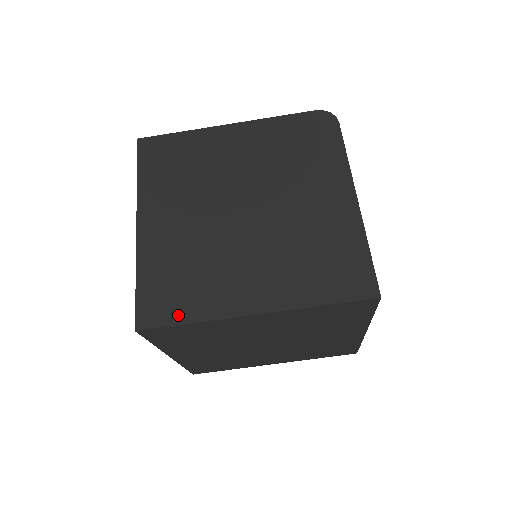
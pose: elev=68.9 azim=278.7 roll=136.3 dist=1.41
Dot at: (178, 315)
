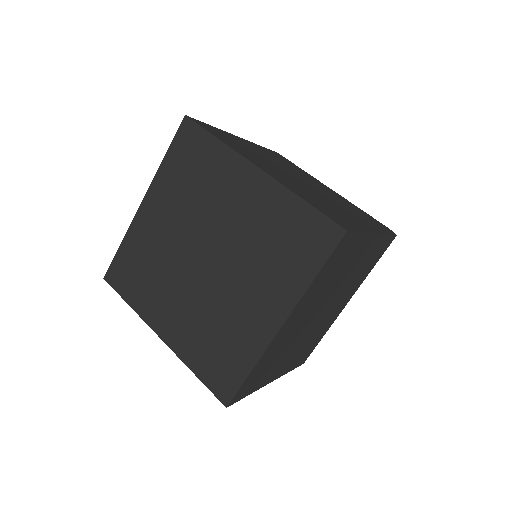
Dot at: (215, 134)
